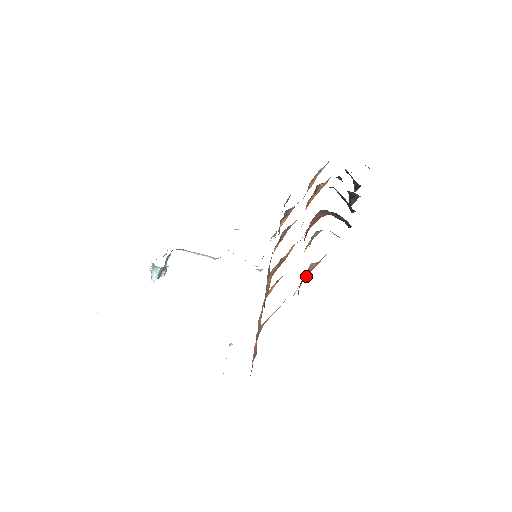
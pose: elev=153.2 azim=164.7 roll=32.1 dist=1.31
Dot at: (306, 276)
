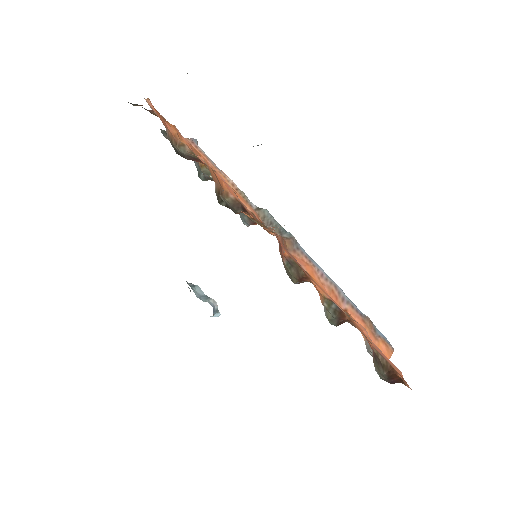
Dot at: occluded
